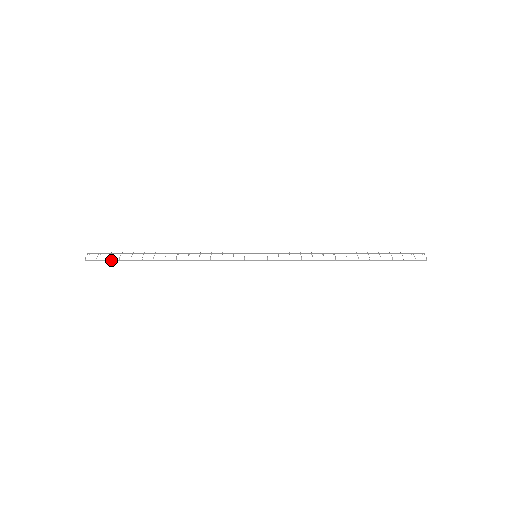
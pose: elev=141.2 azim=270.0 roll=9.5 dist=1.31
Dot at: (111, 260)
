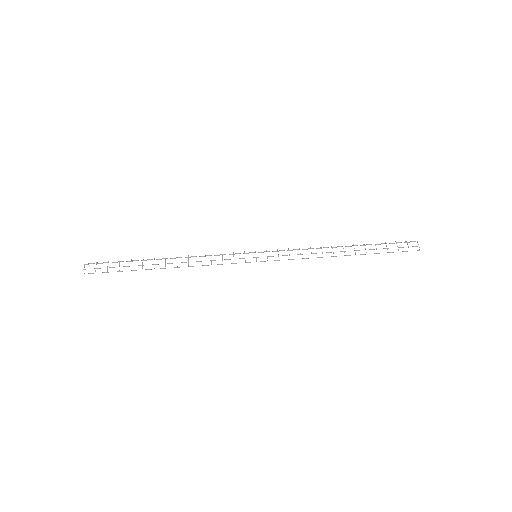
Dot at: occluded
